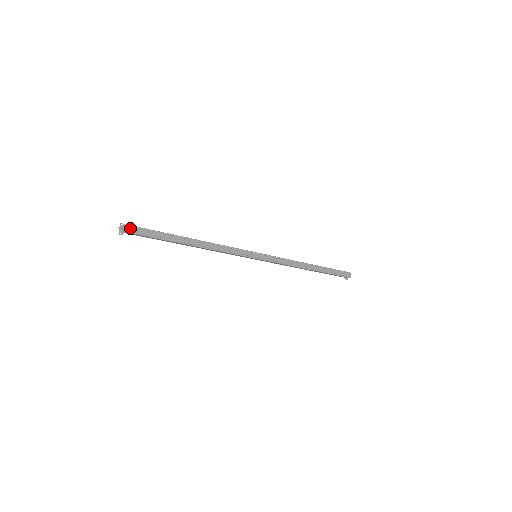
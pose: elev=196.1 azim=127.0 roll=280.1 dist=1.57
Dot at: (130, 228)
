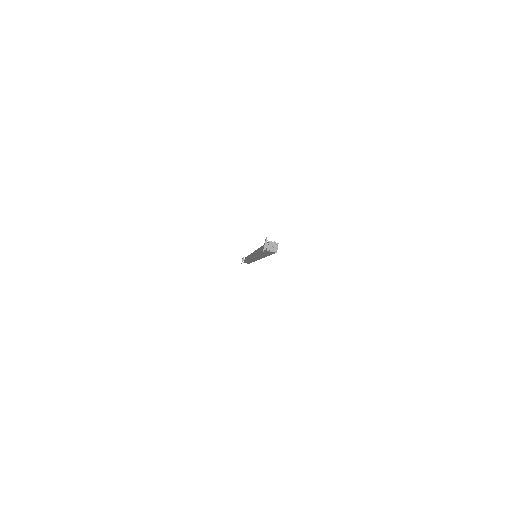
Dot at: (277, 247)
